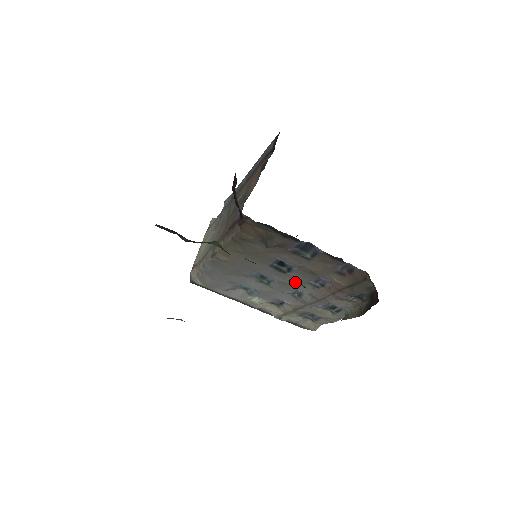
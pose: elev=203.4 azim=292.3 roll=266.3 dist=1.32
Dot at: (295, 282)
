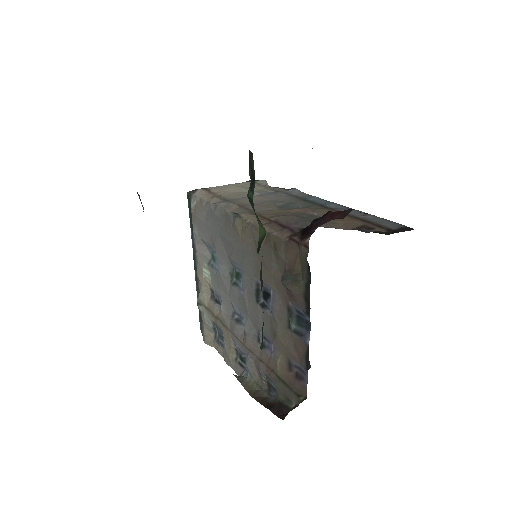
Dot at: (252, 314)
